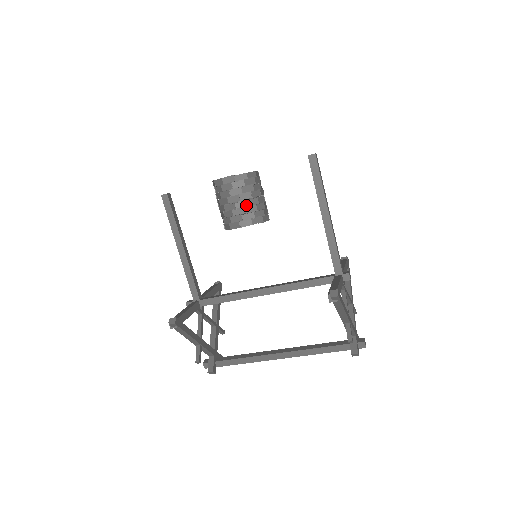
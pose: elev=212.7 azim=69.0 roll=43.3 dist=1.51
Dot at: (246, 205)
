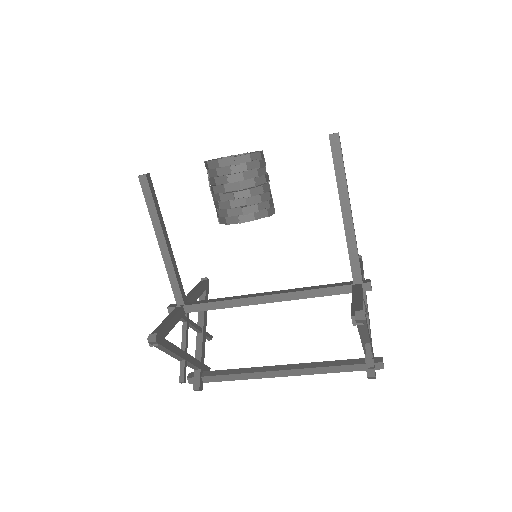
Dot at: (248, 195)
